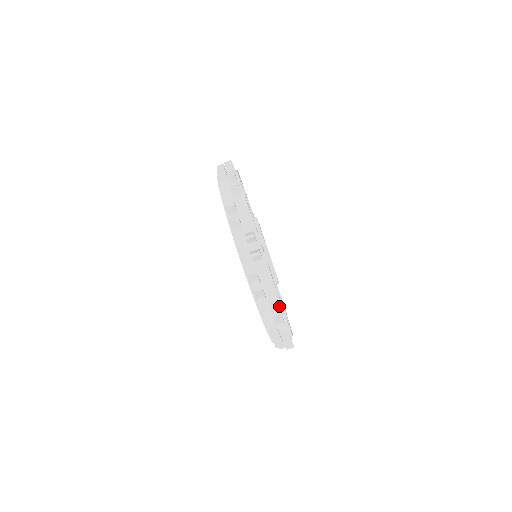
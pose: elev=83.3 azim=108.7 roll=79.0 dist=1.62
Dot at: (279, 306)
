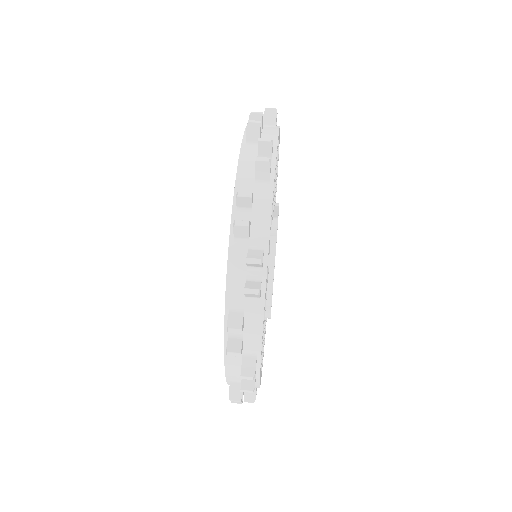
Dot at: (272, 160)
